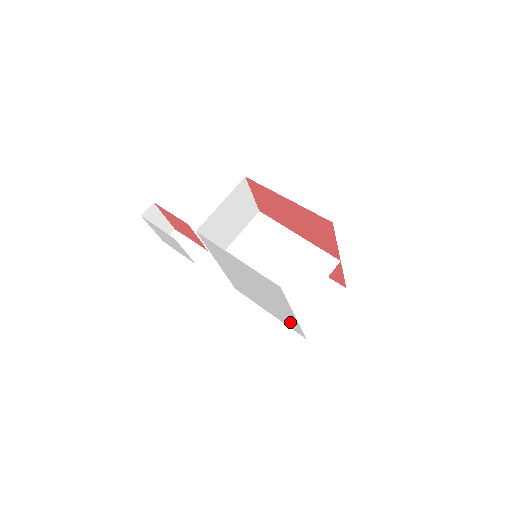
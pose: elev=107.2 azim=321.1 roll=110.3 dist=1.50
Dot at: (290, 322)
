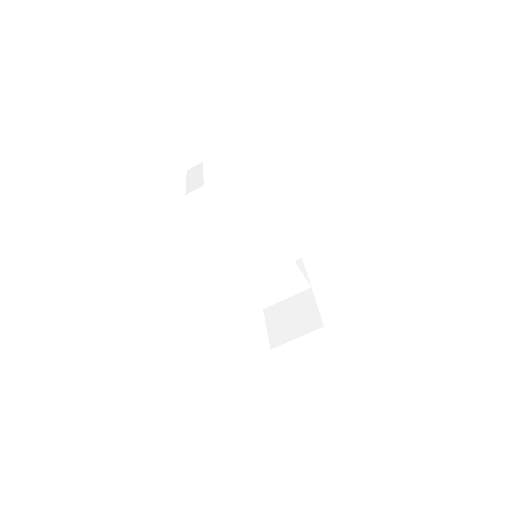
Dot at: occluded
